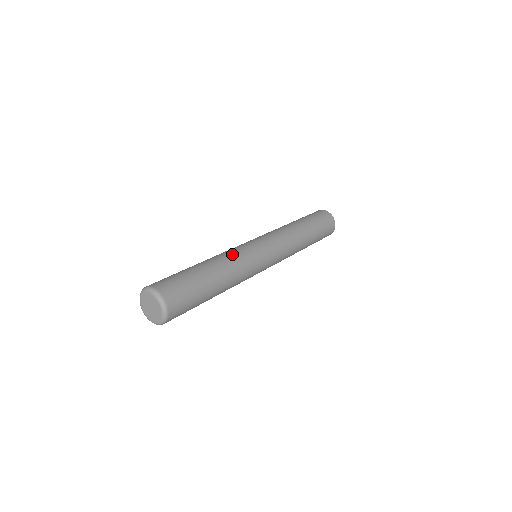
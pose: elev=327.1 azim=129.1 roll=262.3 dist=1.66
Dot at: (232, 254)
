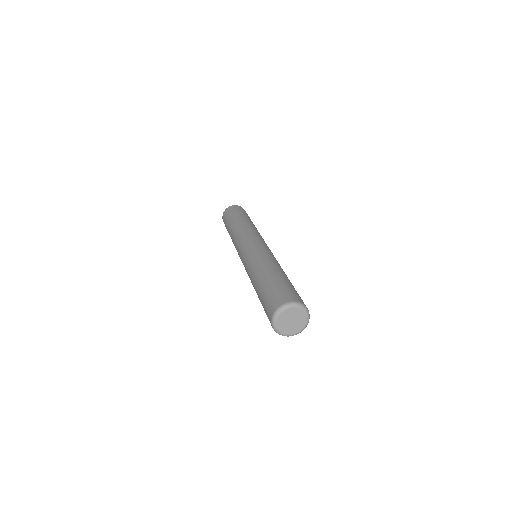
Dot at: (266, 257)
